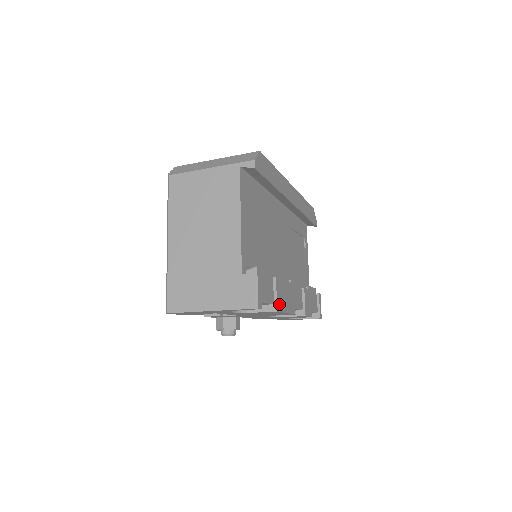
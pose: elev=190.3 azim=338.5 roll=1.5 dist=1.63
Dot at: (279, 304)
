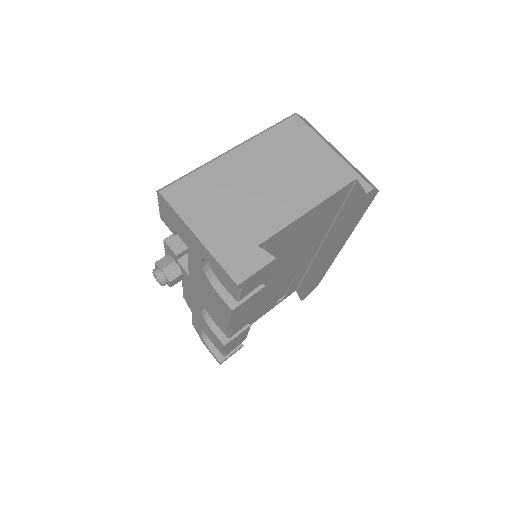
Dot at: (239, 308)
